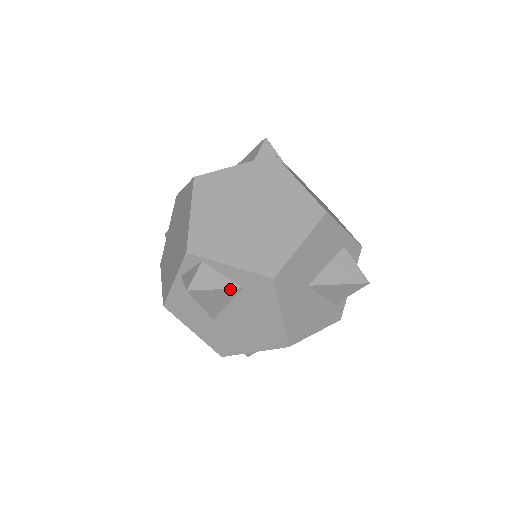
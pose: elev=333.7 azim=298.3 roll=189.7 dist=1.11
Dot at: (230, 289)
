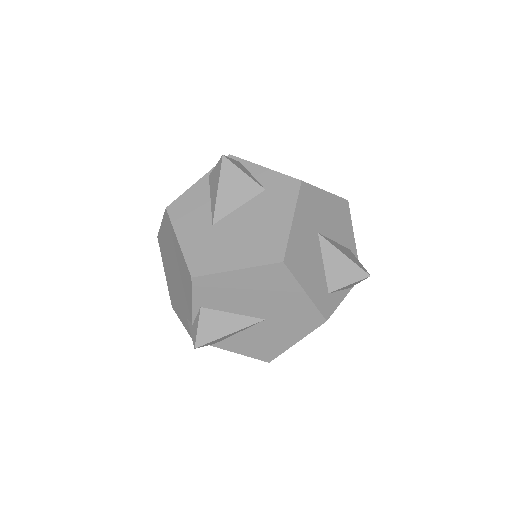
Dot at: (255, 183)
